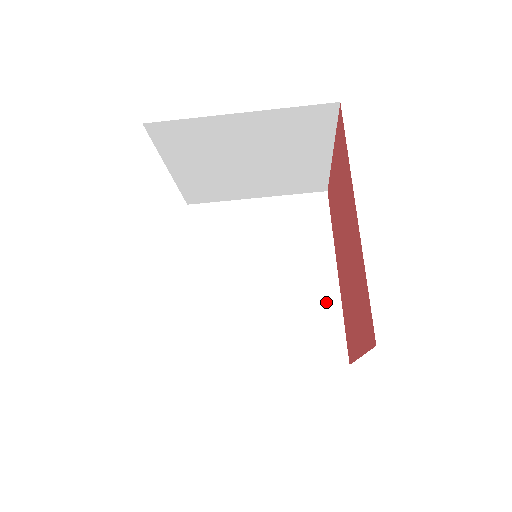
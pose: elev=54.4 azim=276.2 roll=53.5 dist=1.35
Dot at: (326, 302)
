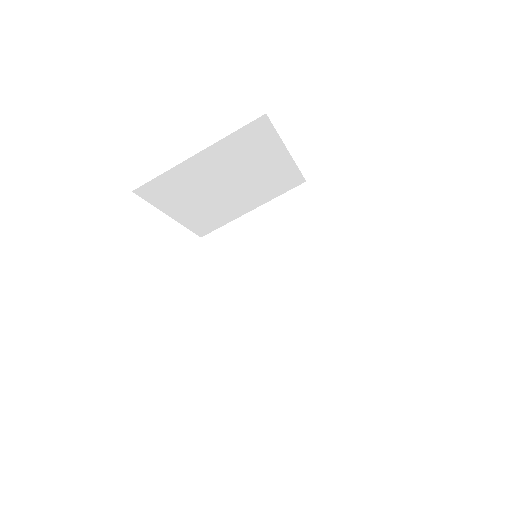
Dot at: (335, 272)
